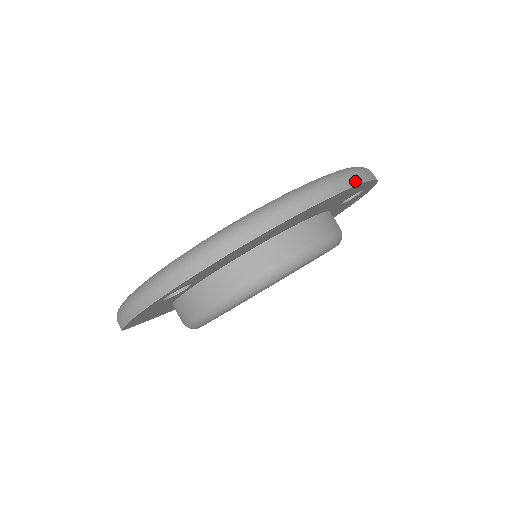
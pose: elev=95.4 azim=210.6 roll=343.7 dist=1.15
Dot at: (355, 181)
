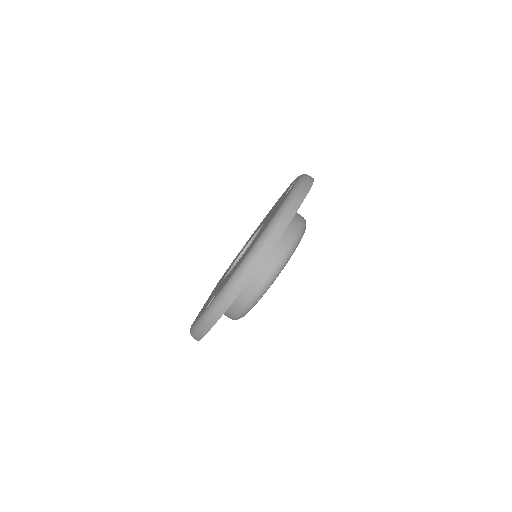
Dot at: (300, 201)
